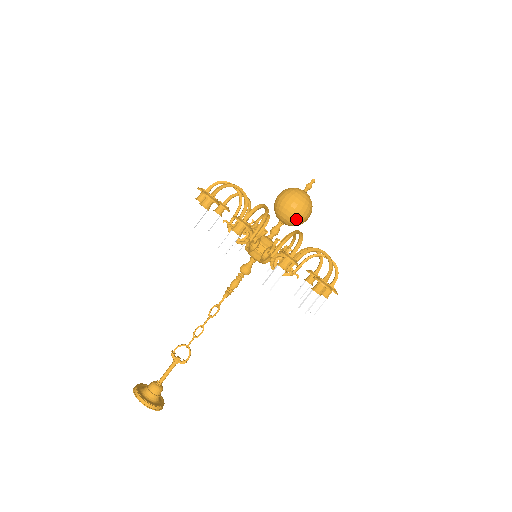
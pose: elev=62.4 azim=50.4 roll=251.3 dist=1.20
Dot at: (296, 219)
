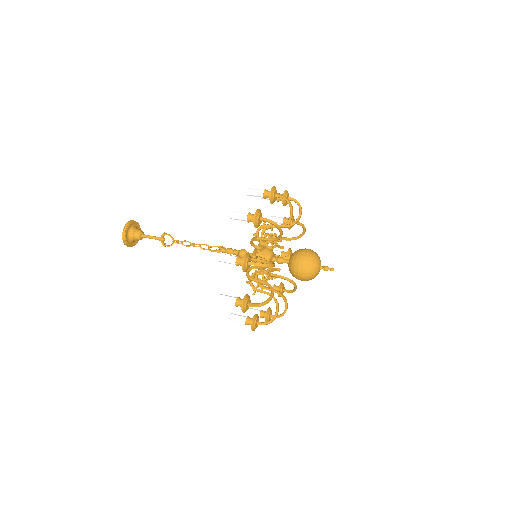
Dot at: (294, 275)
